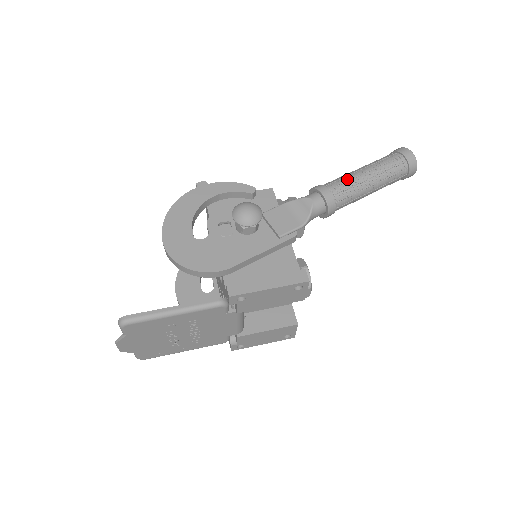
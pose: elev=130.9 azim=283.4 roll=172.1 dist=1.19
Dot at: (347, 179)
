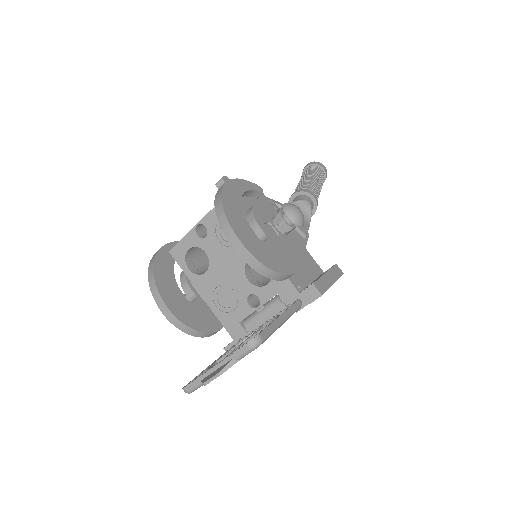
Dot at: (314, 185)
